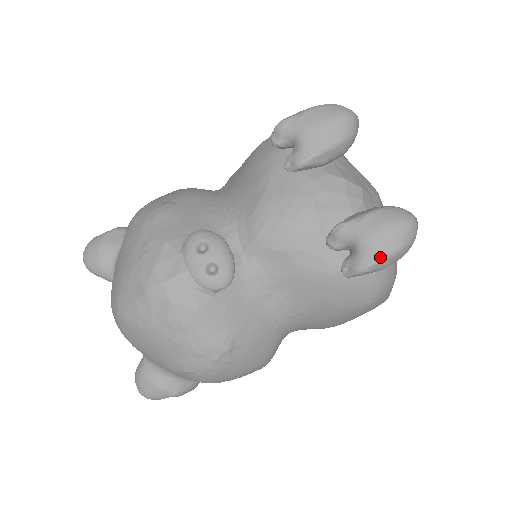
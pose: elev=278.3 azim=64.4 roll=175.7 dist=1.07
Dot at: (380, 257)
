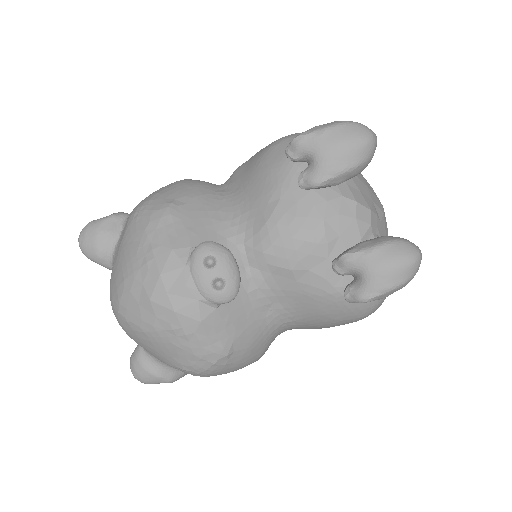
Dot at: (383, 290)
